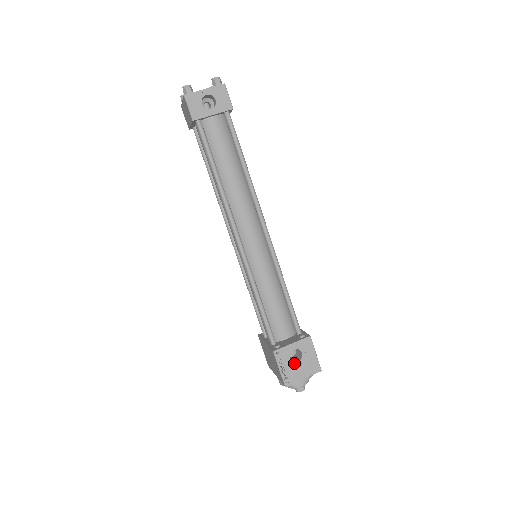
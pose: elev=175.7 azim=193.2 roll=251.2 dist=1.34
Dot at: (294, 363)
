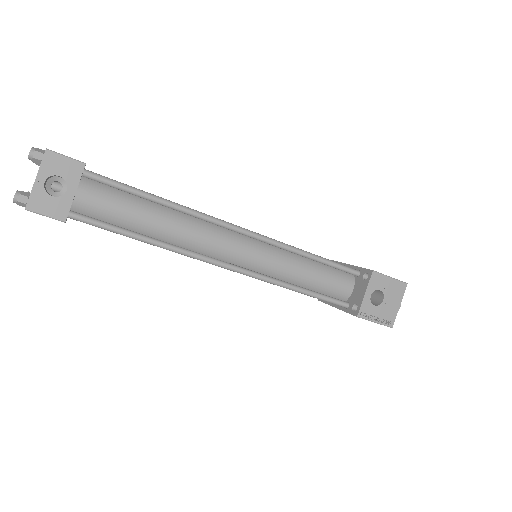
Dot at: (381, 305)
